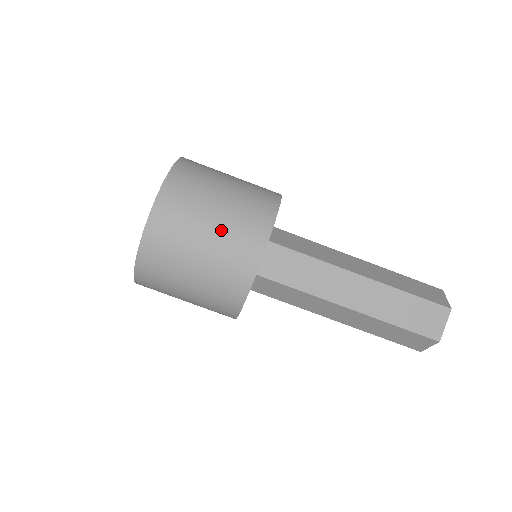
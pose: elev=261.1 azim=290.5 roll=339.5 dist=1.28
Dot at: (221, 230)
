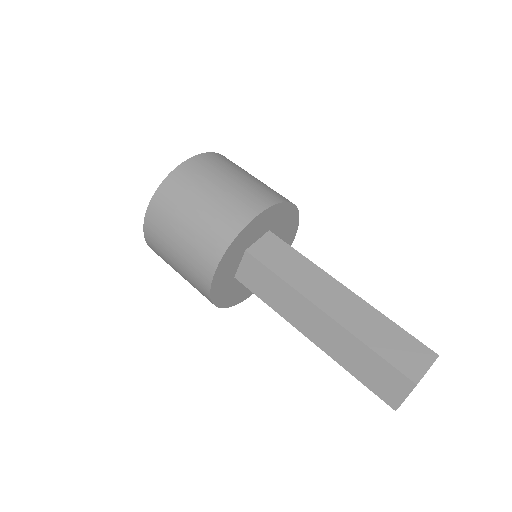
Dot at: occluded
